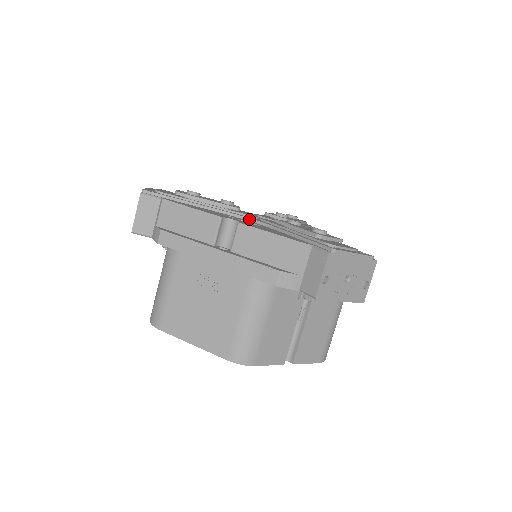
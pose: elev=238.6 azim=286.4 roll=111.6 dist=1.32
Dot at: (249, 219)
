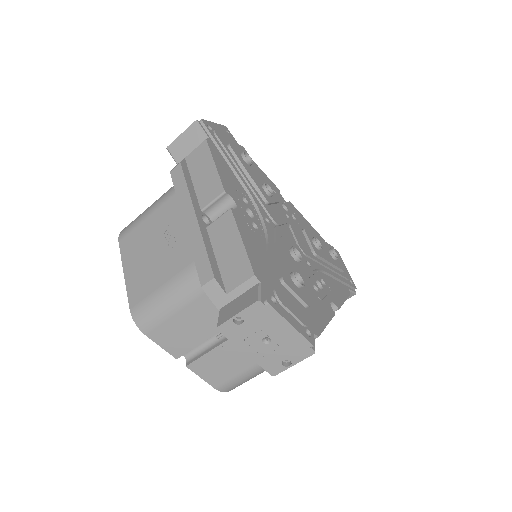
Dot at: (261, 217)
